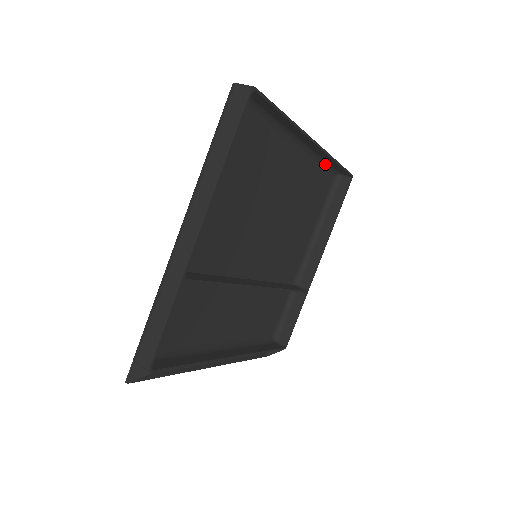
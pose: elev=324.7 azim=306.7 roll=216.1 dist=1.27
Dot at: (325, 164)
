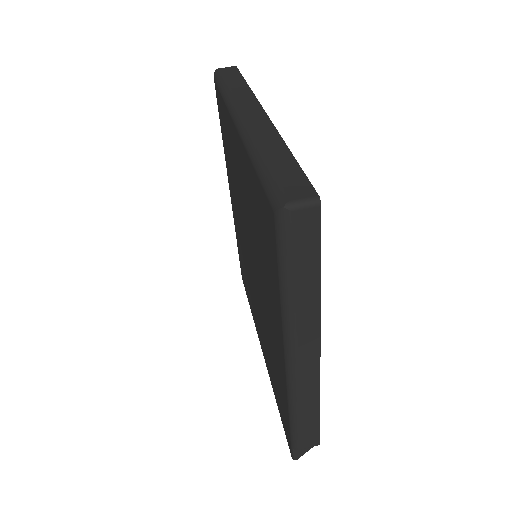
Dot at: occluded
